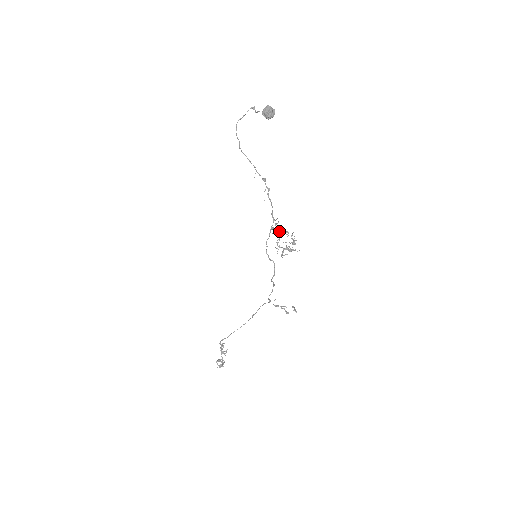
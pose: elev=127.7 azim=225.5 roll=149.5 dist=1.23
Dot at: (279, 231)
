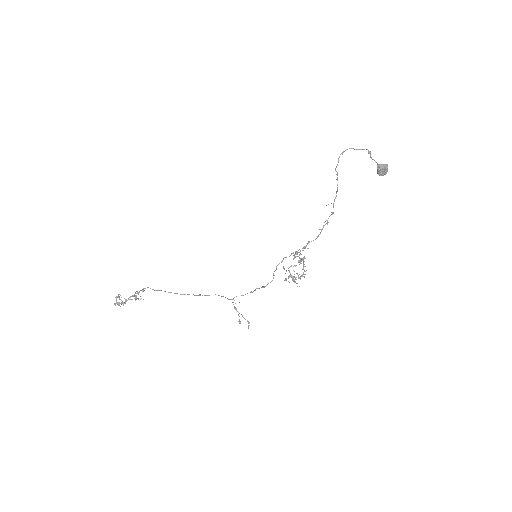
Dot at: (301, 259)
